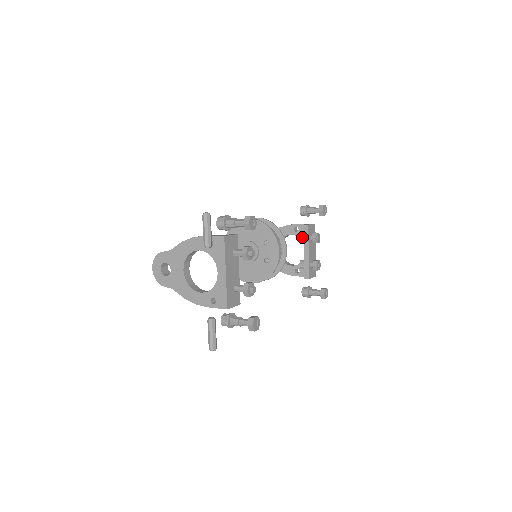
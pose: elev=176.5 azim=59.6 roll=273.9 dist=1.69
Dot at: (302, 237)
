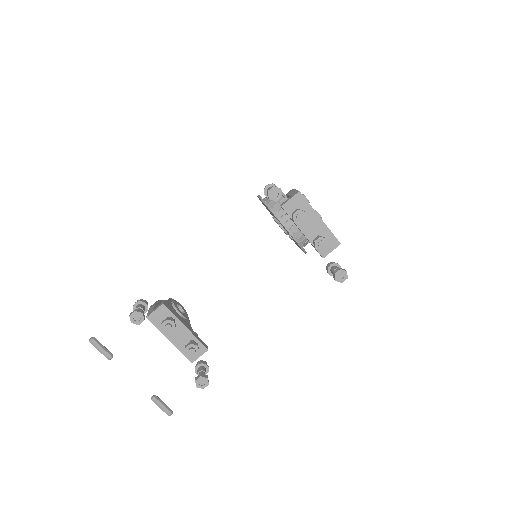
Dot at: occluded
